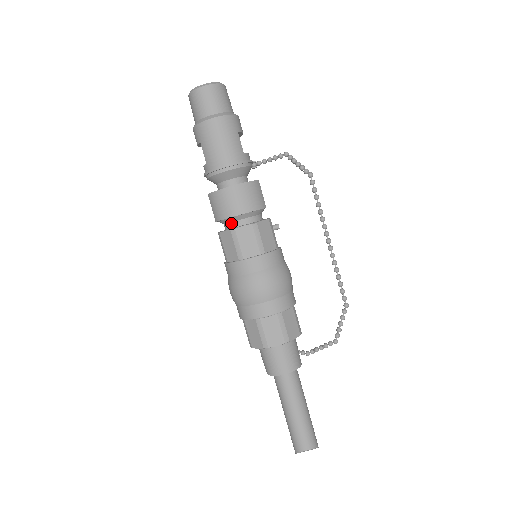
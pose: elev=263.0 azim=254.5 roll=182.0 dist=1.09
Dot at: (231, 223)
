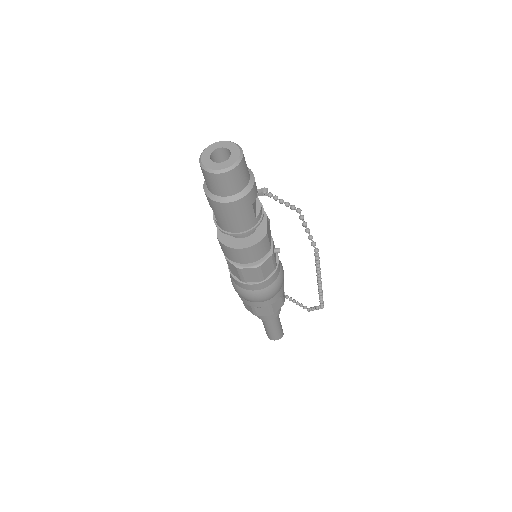
Dot at: occluded
